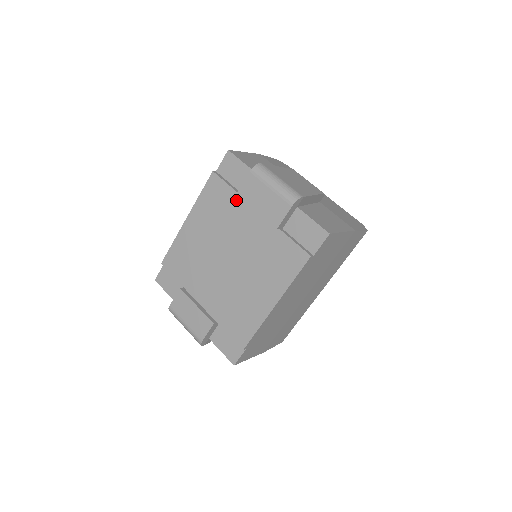
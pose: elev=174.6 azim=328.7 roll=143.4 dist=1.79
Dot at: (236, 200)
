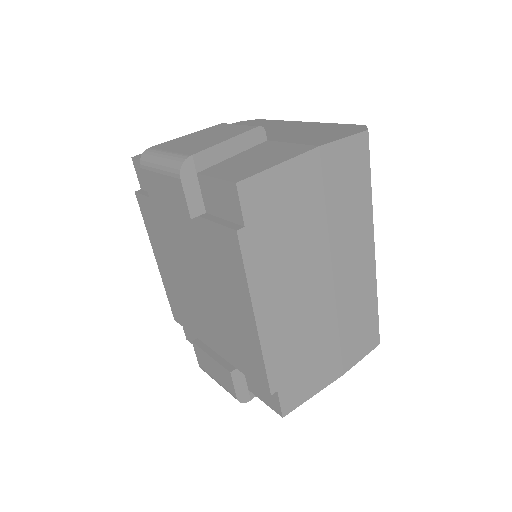
Dot at: (160, 210)
